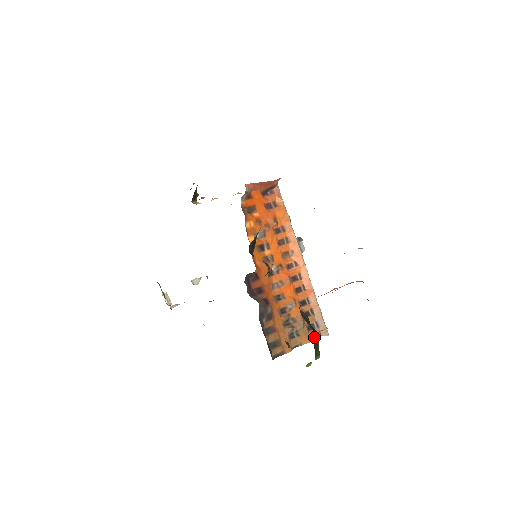
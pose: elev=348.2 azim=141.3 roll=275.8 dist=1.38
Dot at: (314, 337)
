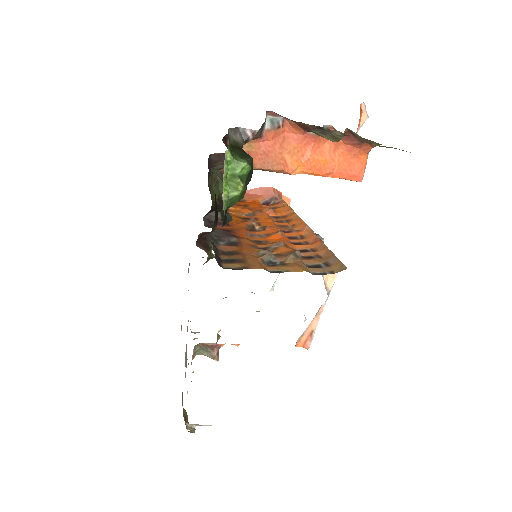
Dot at: (319, 274)
